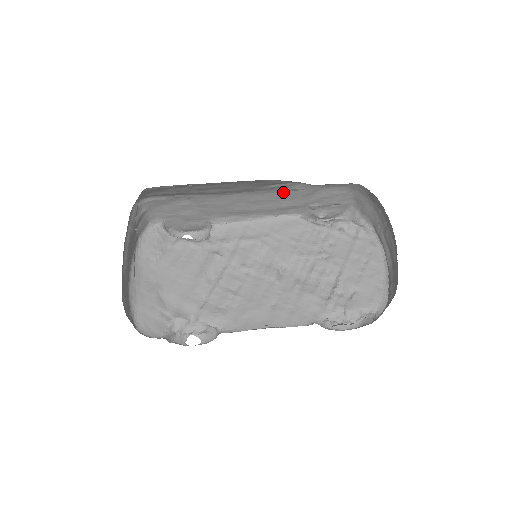
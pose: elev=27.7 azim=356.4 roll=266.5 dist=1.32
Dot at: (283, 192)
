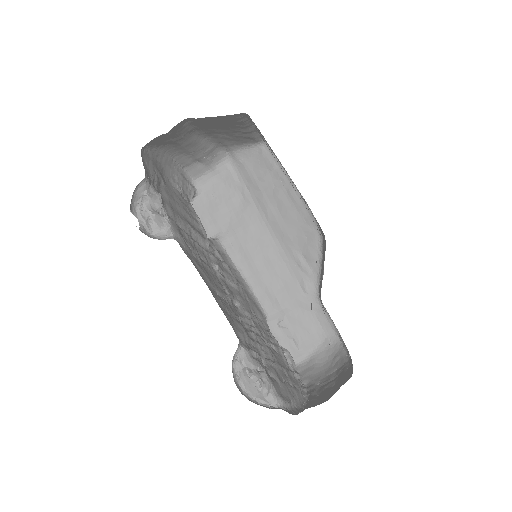
Dot at: (293, 277)
